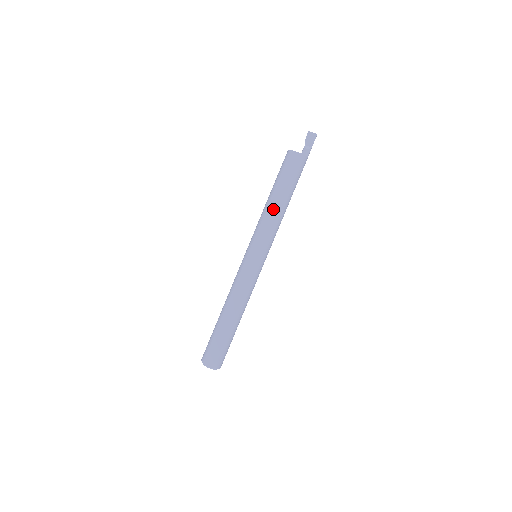
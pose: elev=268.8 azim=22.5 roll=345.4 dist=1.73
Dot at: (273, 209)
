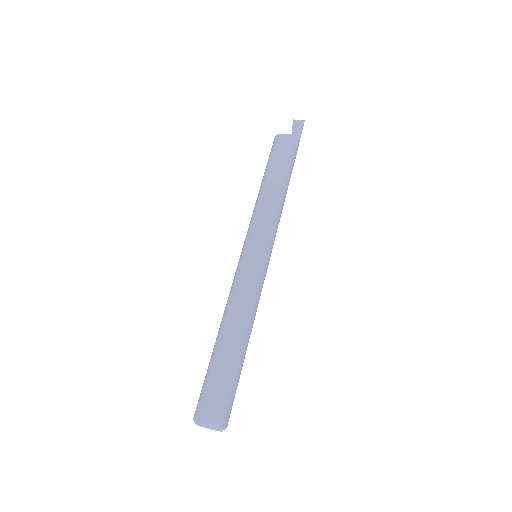
Dot at: (269, 194)
